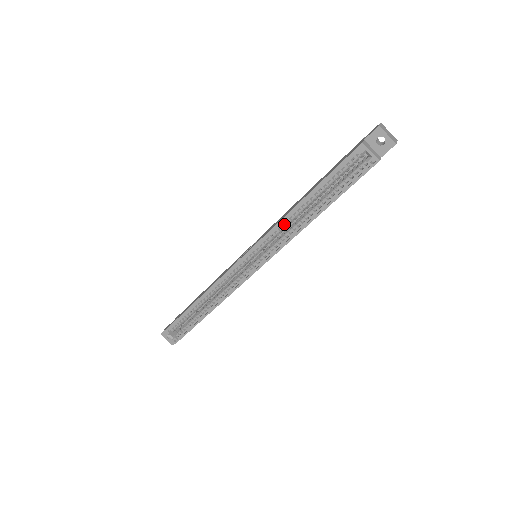
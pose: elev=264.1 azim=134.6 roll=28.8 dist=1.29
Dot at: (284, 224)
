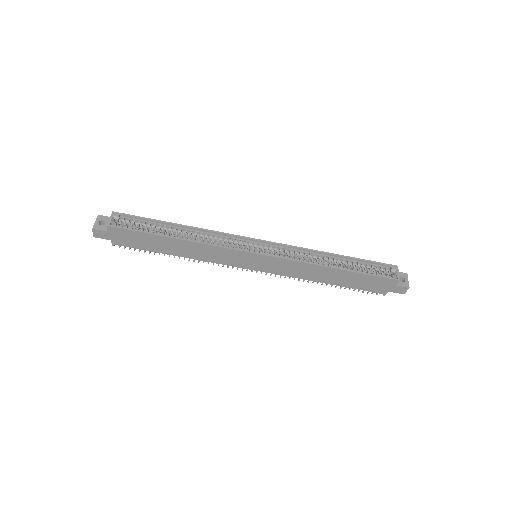
Dot at: (308, 254)
